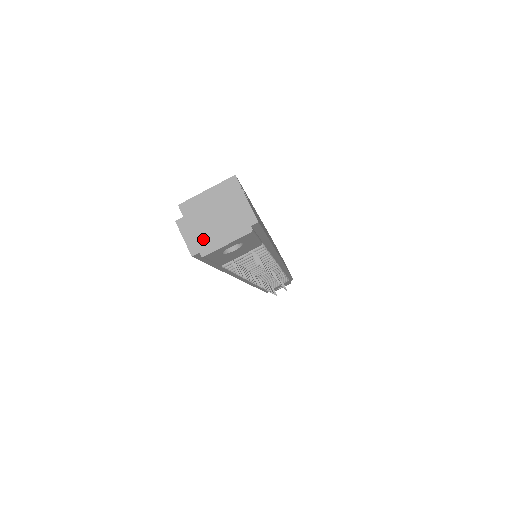
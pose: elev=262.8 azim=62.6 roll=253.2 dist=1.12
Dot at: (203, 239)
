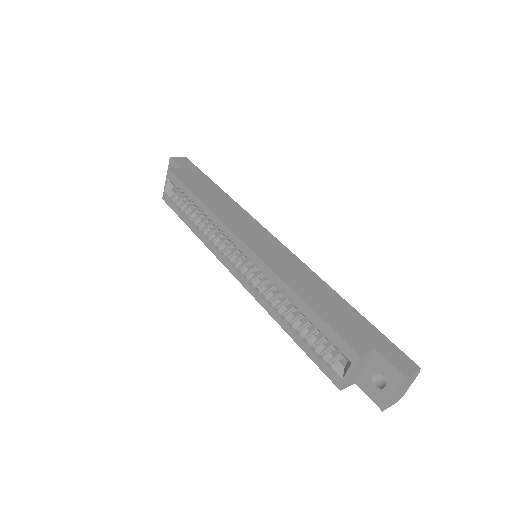
Dot at: (400, 397)
